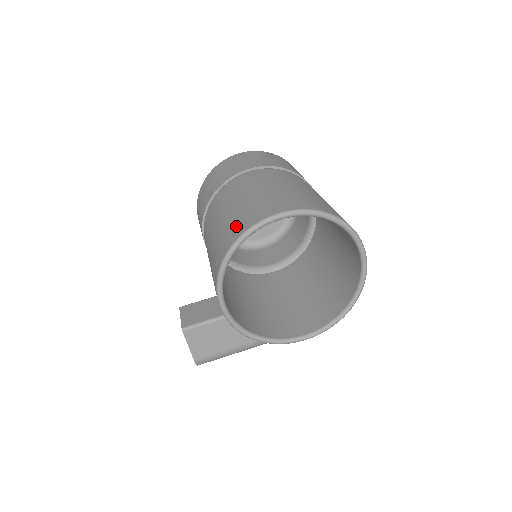
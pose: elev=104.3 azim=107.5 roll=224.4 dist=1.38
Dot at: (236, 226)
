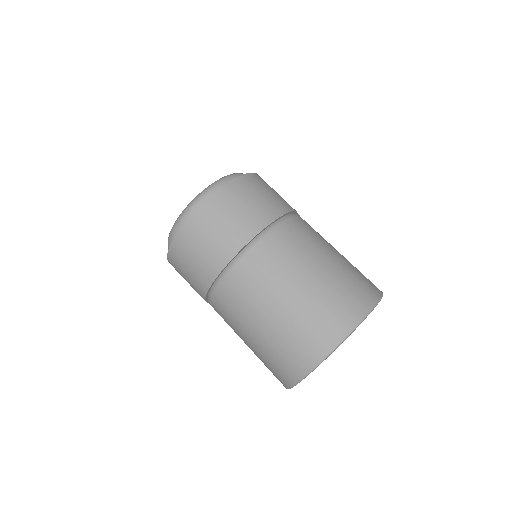
Dot at: (278, 371)
